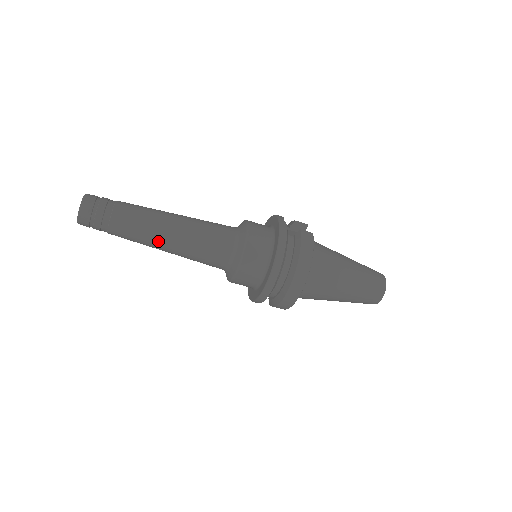
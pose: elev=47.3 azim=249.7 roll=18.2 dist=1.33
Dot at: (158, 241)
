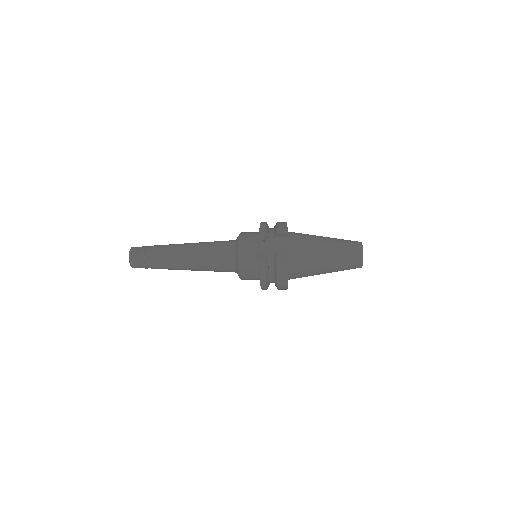
Dot at: occluded
